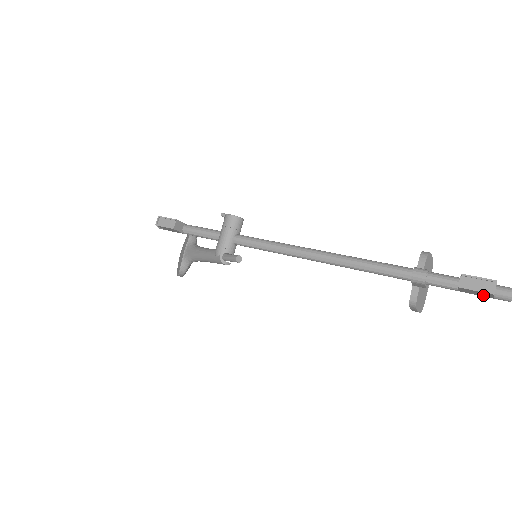
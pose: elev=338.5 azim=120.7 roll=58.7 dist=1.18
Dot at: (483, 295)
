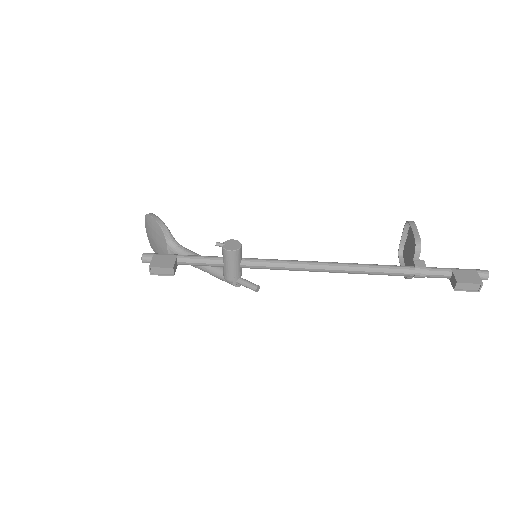
Dot at: occluded
